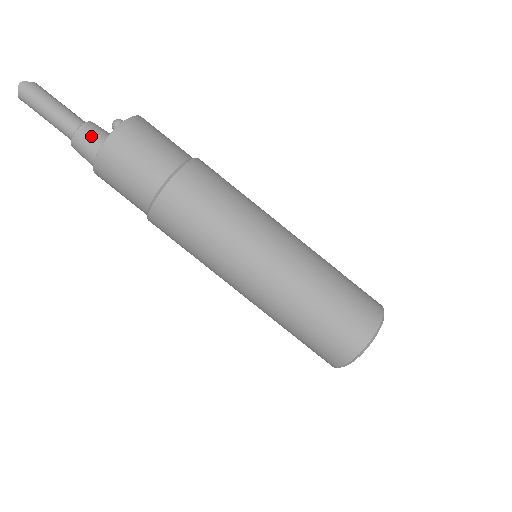
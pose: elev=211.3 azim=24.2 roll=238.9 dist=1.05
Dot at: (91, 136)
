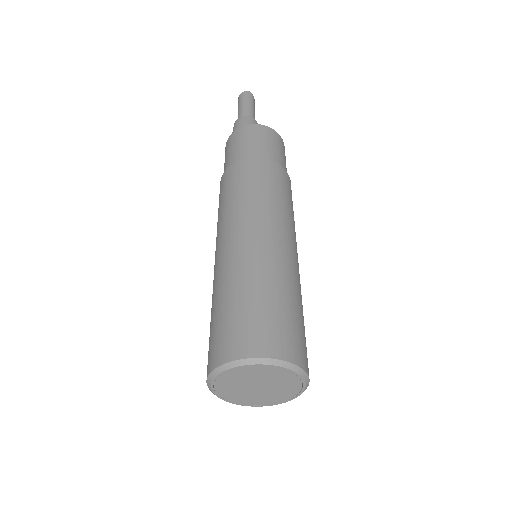
Dot at: (252, 122)
